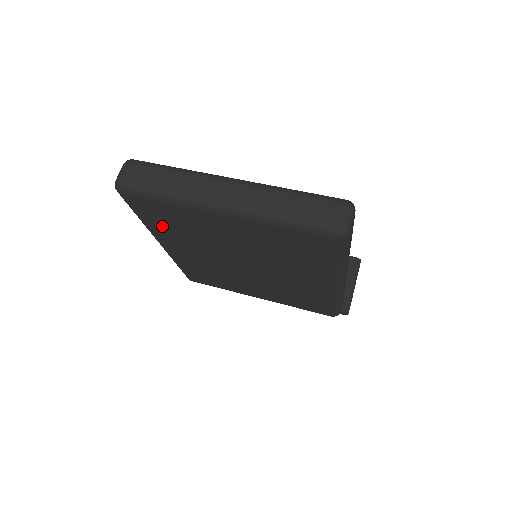
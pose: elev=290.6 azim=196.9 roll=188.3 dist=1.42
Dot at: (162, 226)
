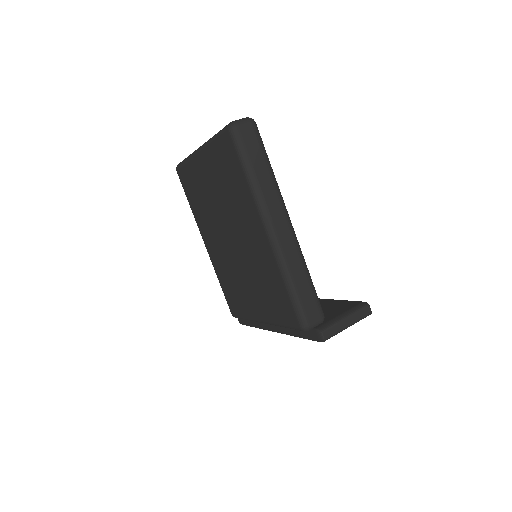
Dot at: (195, 204)
